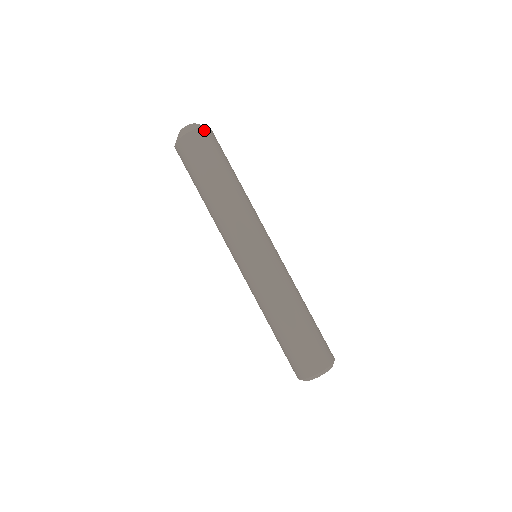
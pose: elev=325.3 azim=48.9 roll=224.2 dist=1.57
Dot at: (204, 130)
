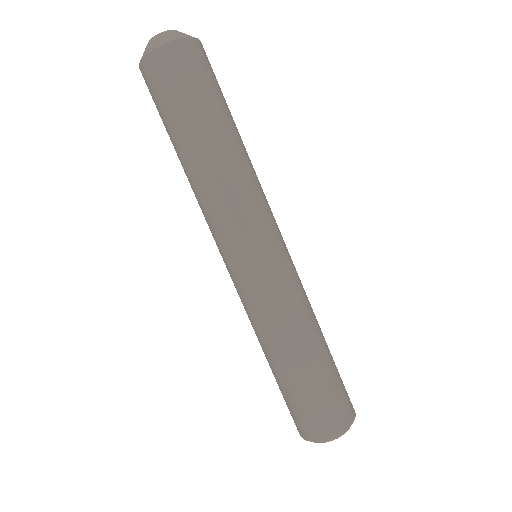
Dot at: (187, 44)
